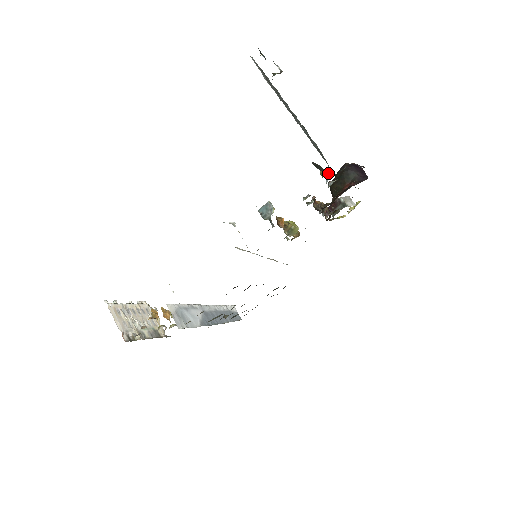
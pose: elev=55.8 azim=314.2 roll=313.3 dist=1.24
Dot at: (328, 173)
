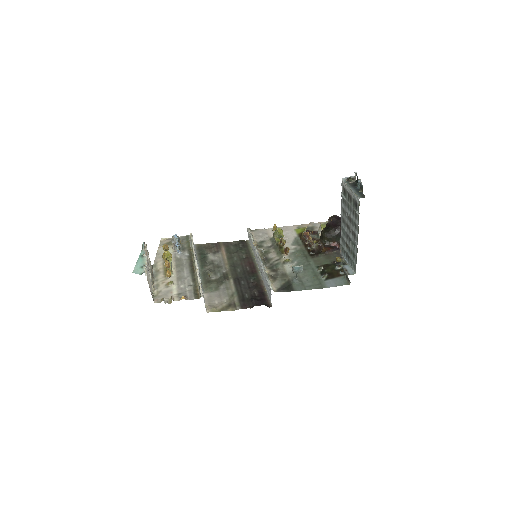
Dot at: (341, 261)
